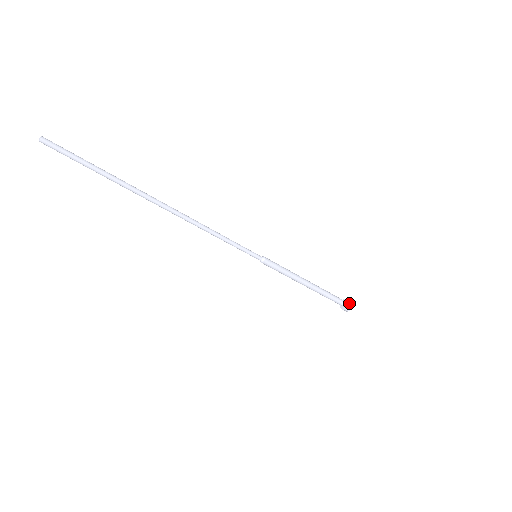
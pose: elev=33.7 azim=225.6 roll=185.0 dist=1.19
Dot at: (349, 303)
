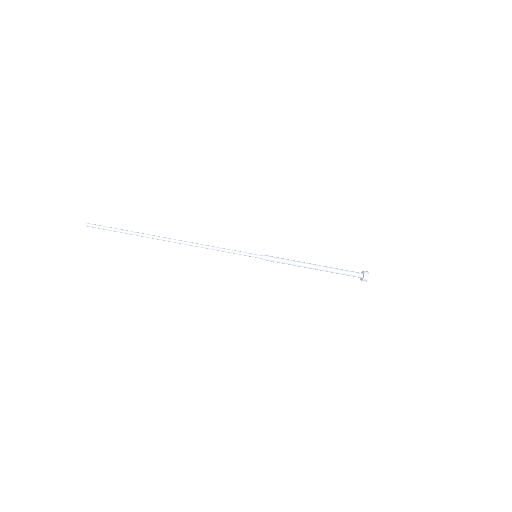
Dot at: (364, 273)
